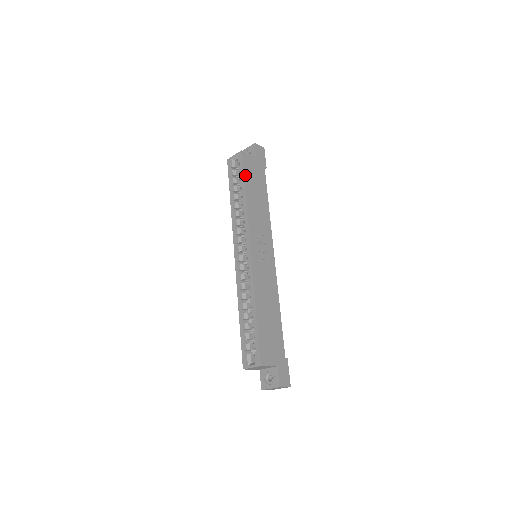
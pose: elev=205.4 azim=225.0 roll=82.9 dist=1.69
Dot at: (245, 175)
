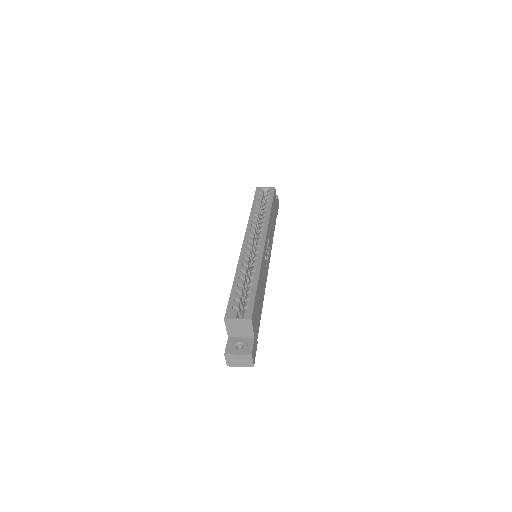
Dot at: (273, 200)
